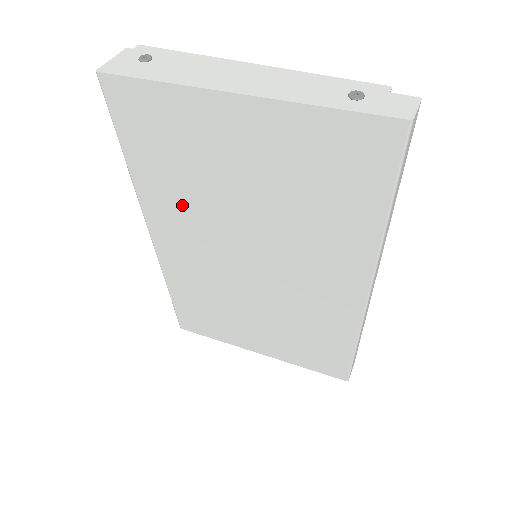
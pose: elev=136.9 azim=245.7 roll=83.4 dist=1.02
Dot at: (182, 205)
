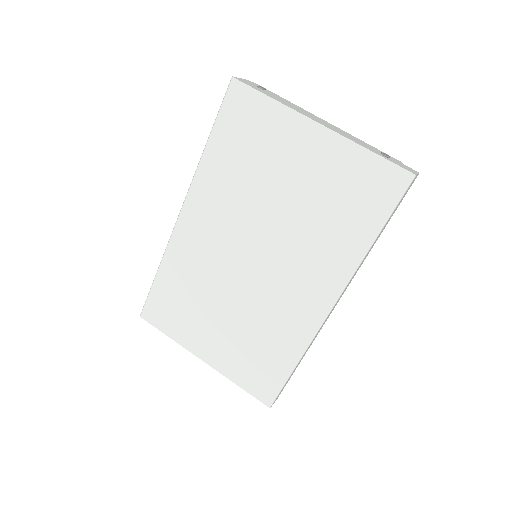
Dot at: (228, 191)
